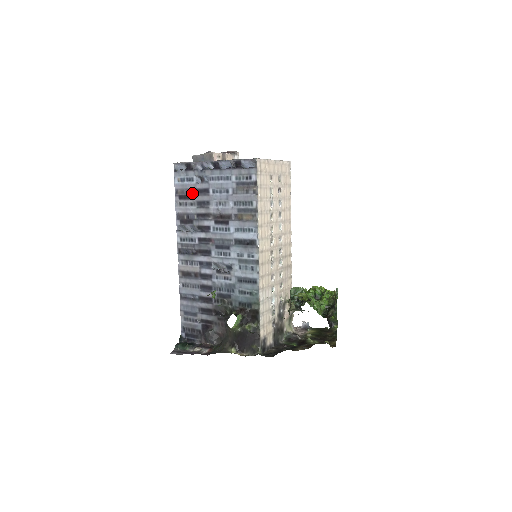
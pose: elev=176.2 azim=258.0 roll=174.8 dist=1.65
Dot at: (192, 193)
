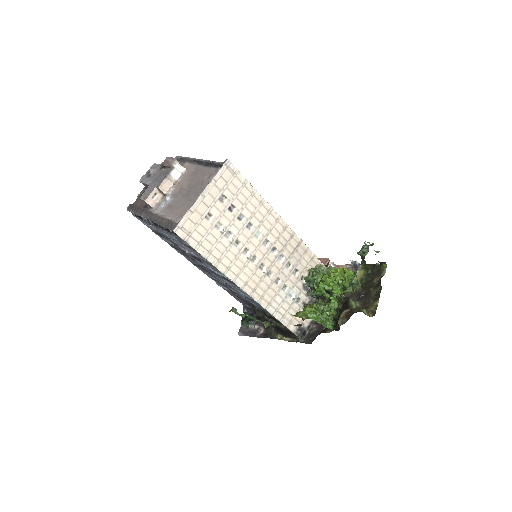
Dot at: (160, 234)
